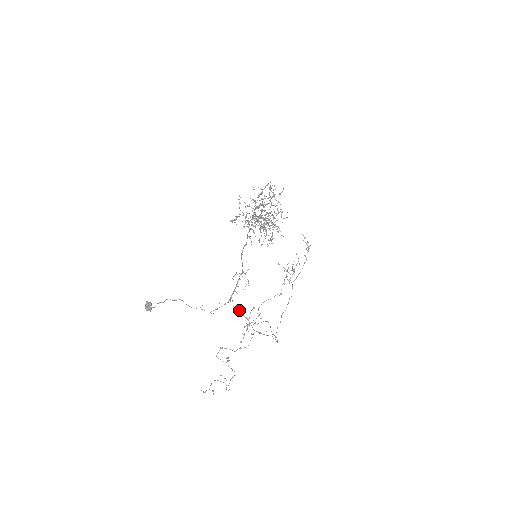
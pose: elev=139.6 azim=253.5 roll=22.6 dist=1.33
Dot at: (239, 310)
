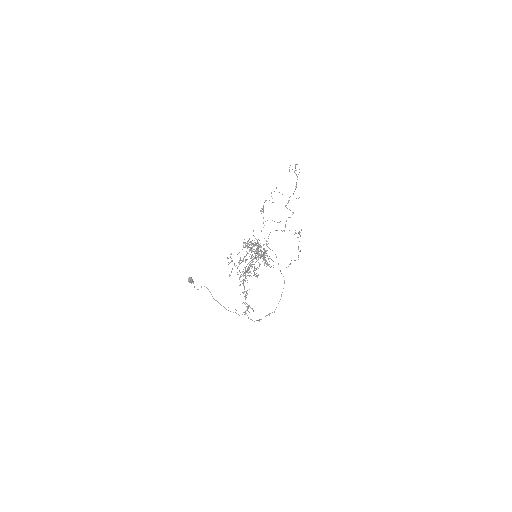
Dot at: occluded
